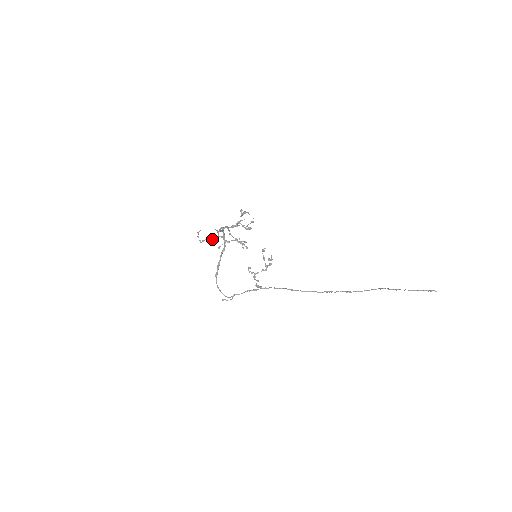
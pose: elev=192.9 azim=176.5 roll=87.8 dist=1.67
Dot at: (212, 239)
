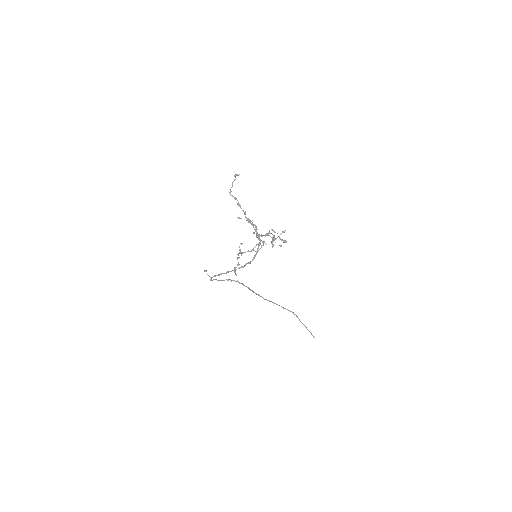
Dot at: (241, 208)
